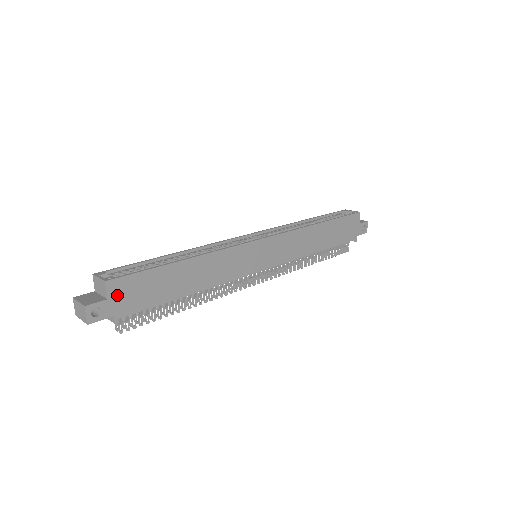
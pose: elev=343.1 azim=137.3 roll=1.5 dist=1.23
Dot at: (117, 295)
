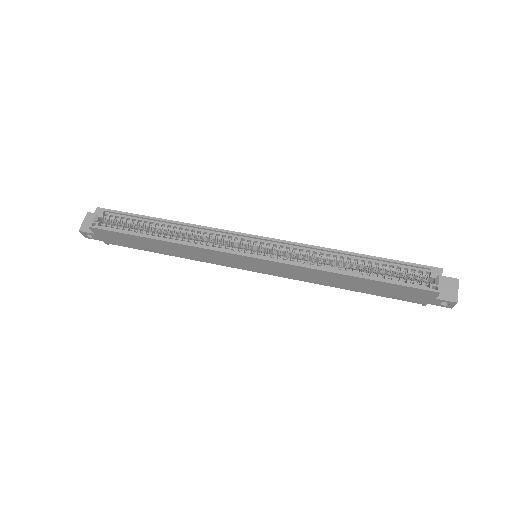
Dot at: (101, 234)
